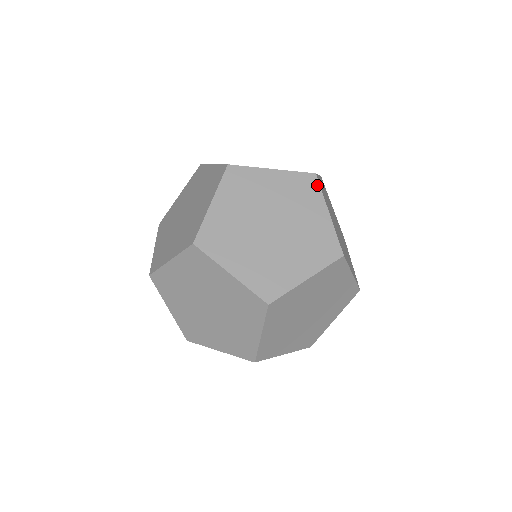
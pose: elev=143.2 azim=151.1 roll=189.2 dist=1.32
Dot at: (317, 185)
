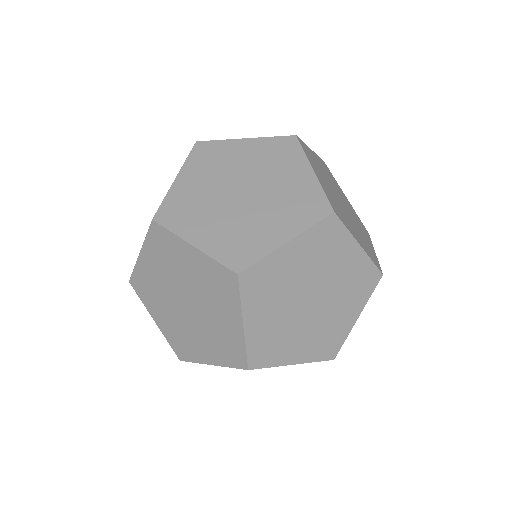
Dot at: (298, 146)
